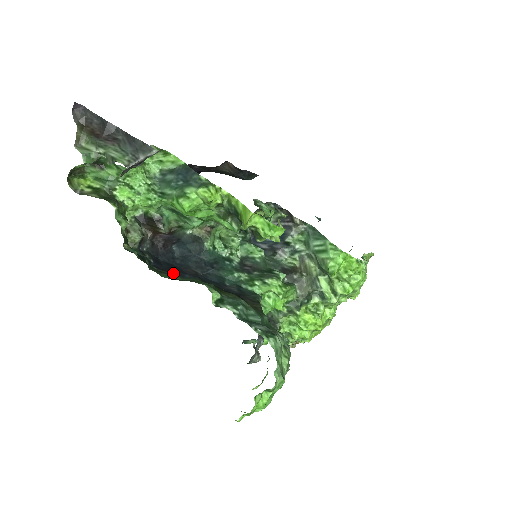
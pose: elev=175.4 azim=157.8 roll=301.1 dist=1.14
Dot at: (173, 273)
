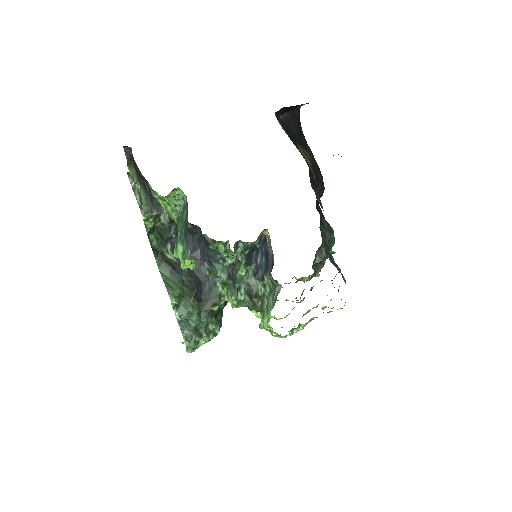
Dot at: occluded
